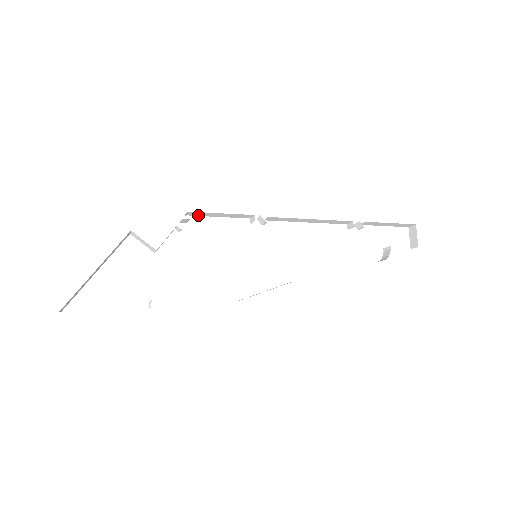
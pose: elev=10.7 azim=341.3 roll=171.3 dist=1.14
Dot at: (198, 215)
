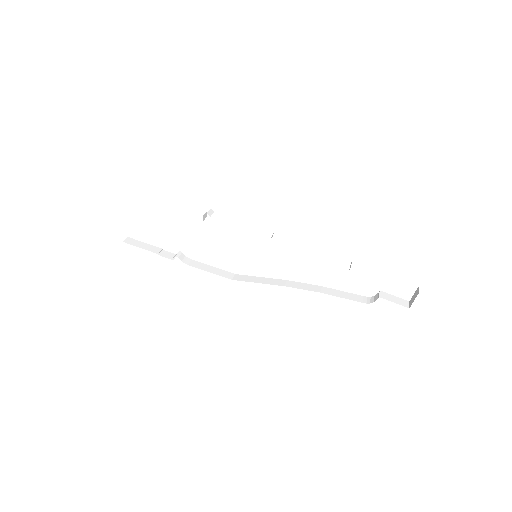
Dot at: occluded
